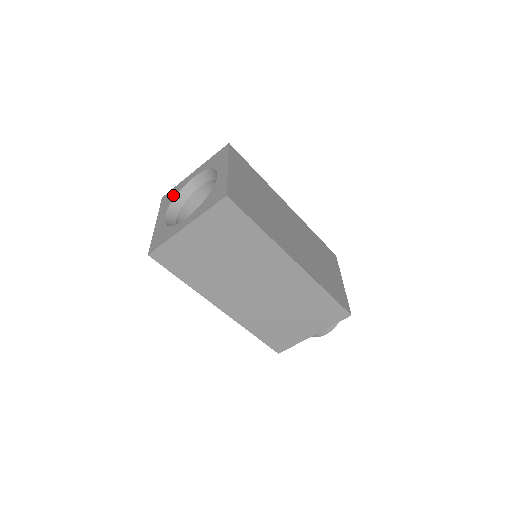
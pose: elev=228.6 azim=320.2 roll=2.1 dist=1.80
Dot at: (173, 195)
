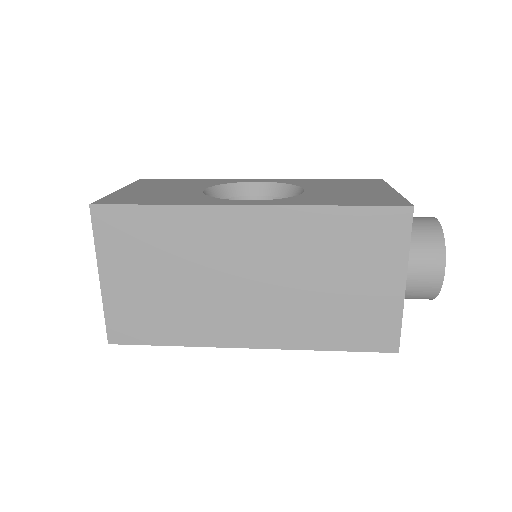
Dot at: occluded
